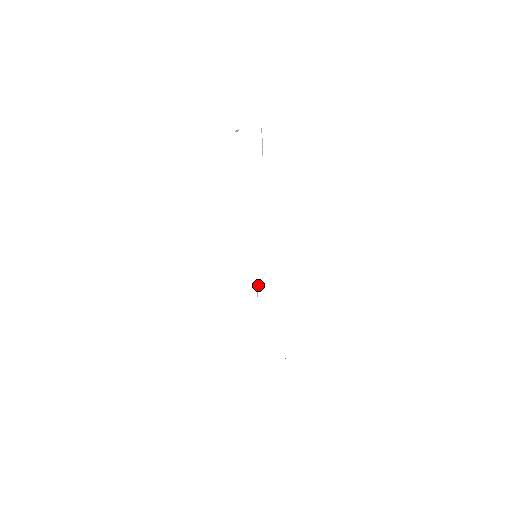
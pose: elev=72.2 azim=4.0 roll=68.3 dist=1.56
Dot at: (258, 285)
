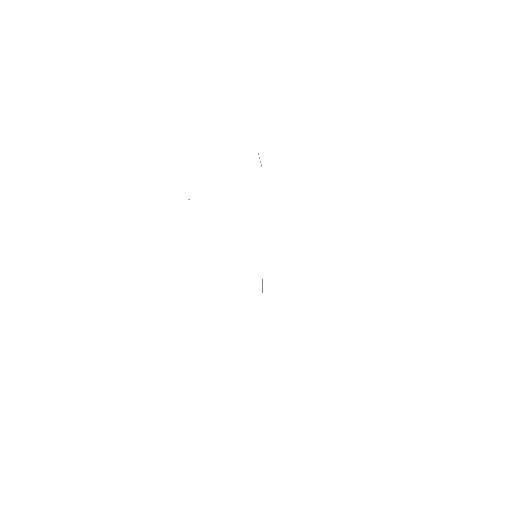
Dot at: (262, 283)
